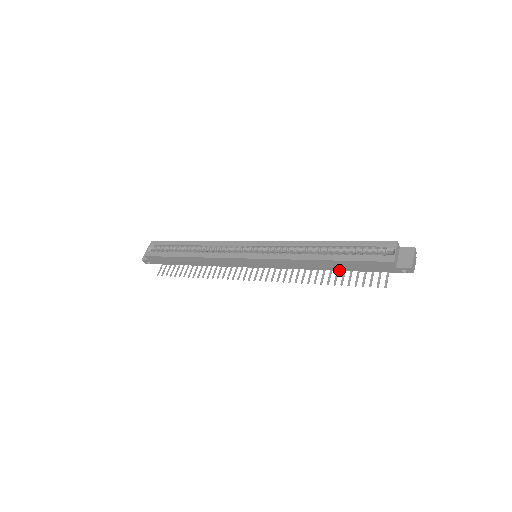
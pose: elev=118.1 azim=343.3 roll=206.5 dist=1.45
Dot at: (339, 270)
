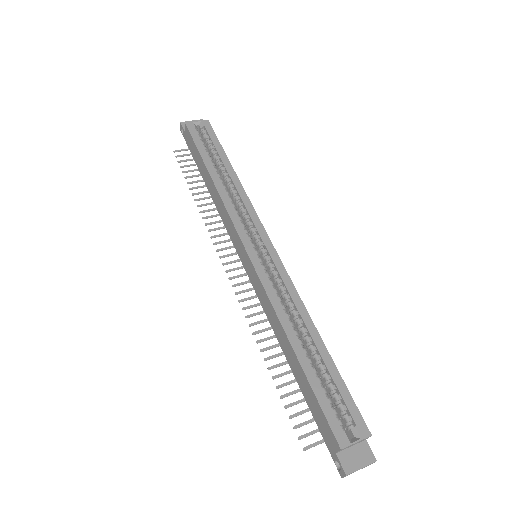
Dot at: (294, 373)
